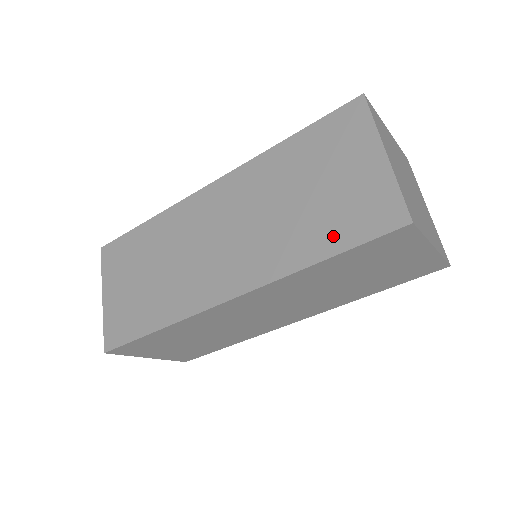
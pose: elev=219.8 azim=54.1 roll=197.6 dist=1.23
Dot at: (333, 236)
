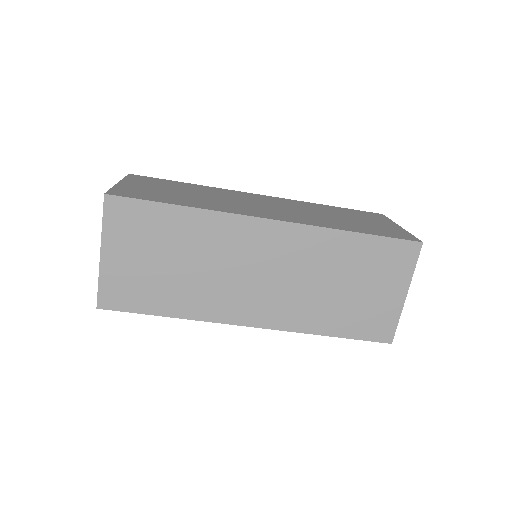
Dot at: (347, 326)
